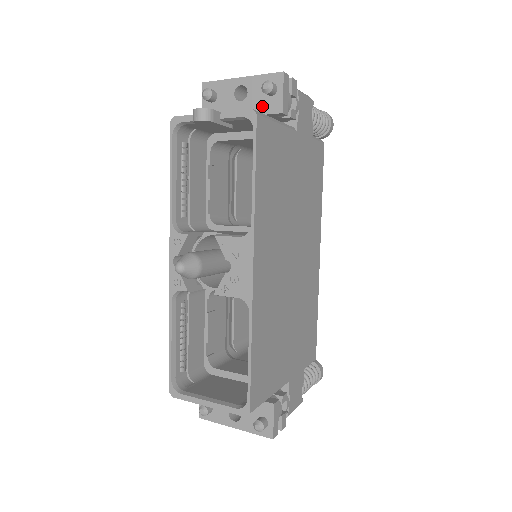
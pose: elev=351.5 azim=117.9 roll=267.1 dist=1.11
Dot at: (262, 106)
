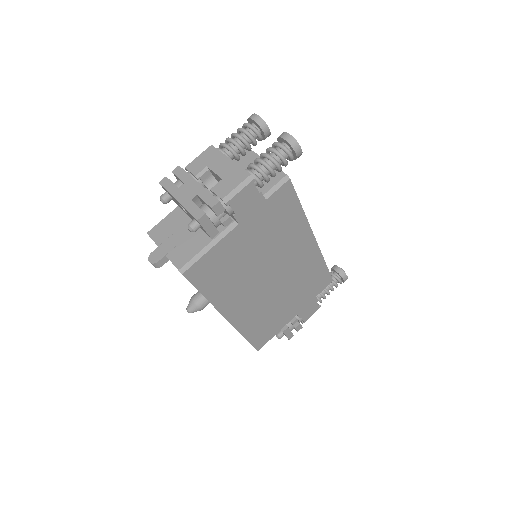
Dot at: occluded
